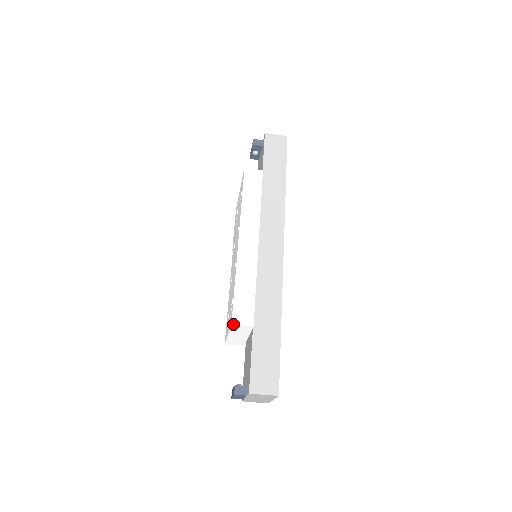
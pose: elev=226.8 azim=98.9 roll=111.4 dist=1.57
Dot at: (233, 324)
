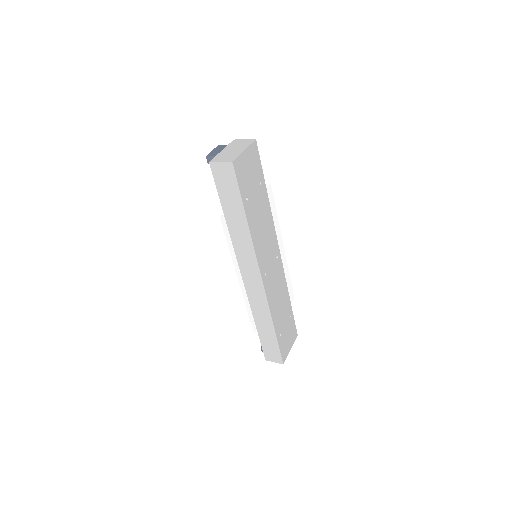
Dot at: (241, 331)
